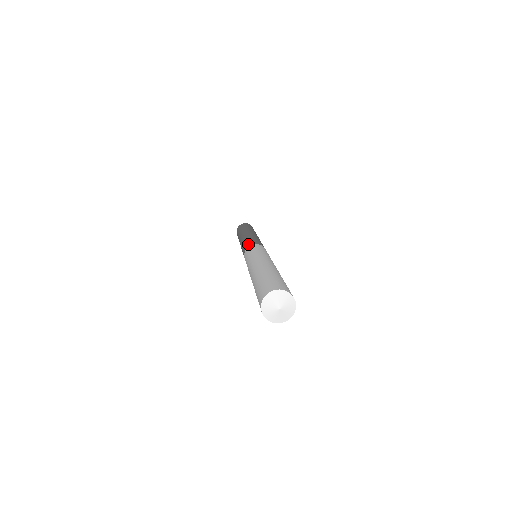
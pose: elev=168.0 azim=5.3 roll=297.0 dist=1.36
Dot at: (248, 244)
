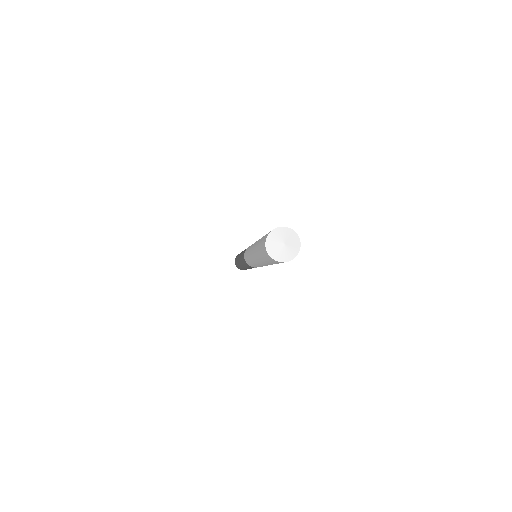
Dot at: occluded
